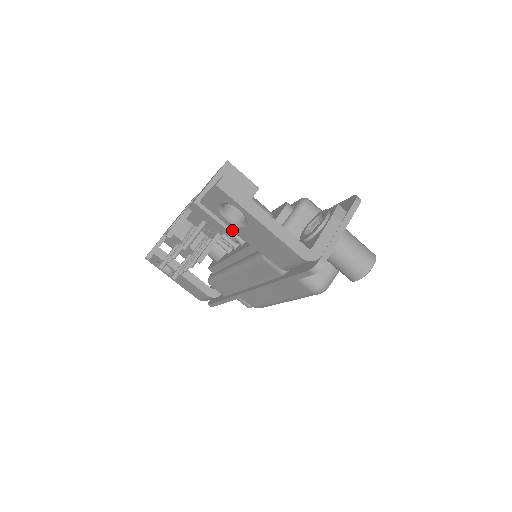
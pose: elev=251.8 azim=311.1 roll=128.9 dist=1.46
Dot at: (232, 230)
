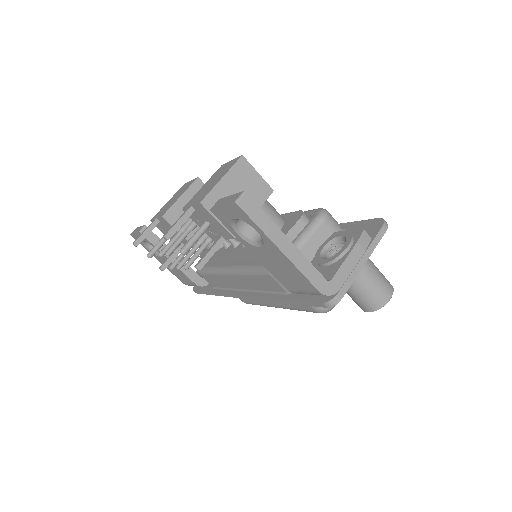
Dot at: occluded
